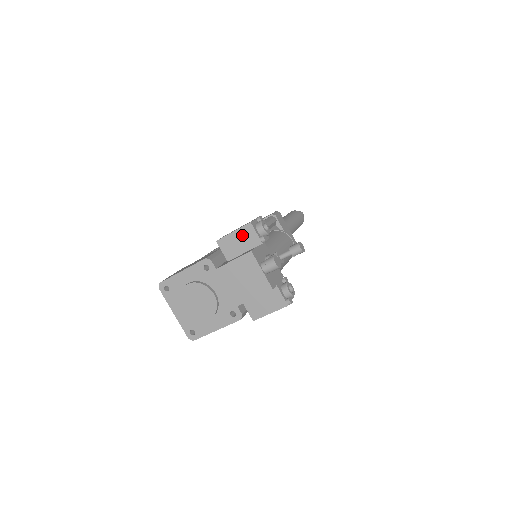
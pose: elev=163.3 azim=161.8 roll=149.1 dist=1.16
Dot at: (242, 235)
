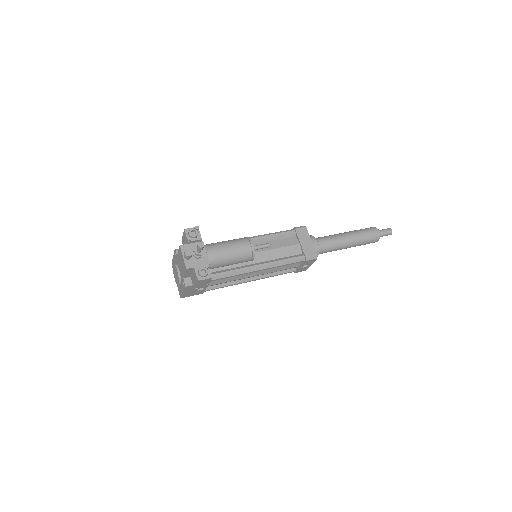
Dot at: (184, 237)
